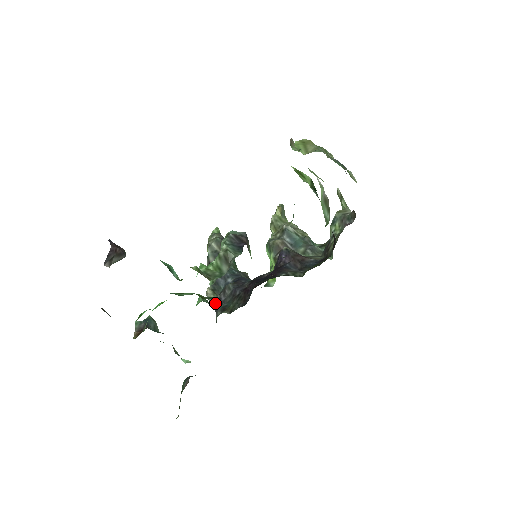
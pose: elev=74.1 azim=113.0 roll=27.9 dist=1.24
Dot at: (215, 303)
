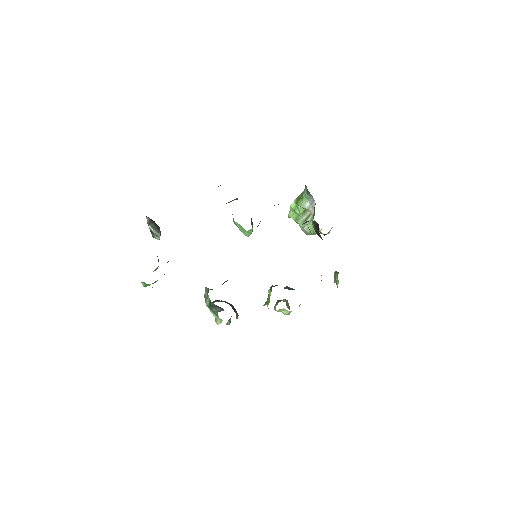
Dot at: occluded
